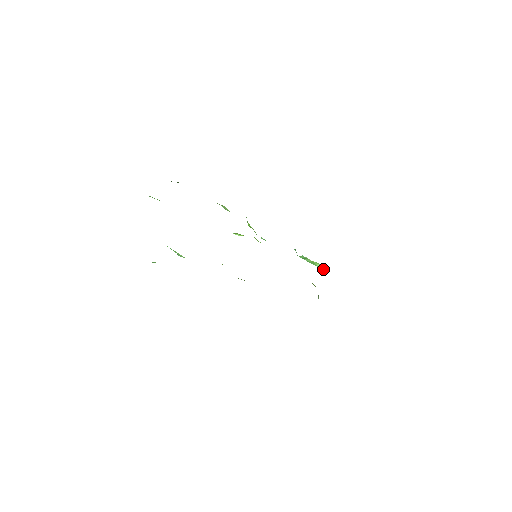
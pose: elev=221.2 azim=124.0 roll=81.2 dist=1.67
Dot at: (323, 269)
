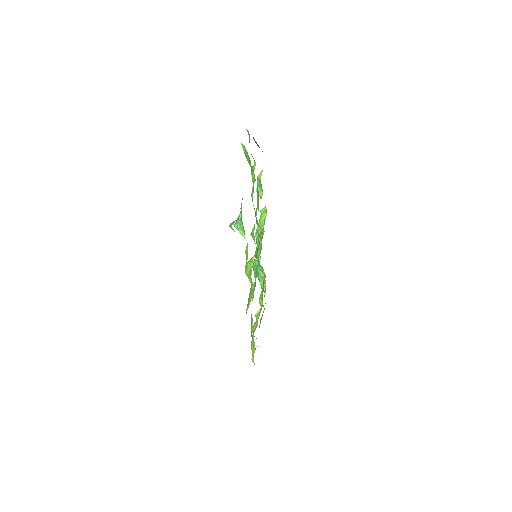
Dot at: (262, 287)
